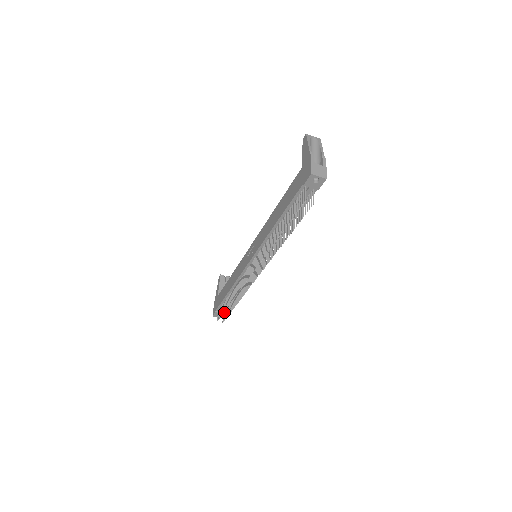
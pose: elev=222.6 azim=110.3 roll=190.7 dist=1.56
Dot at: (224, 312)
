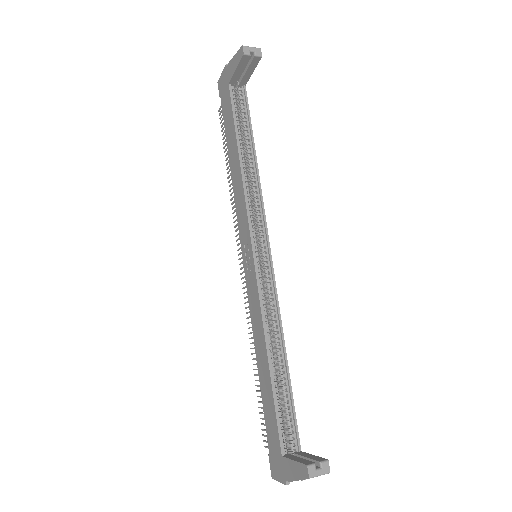
Dot at: occluded
